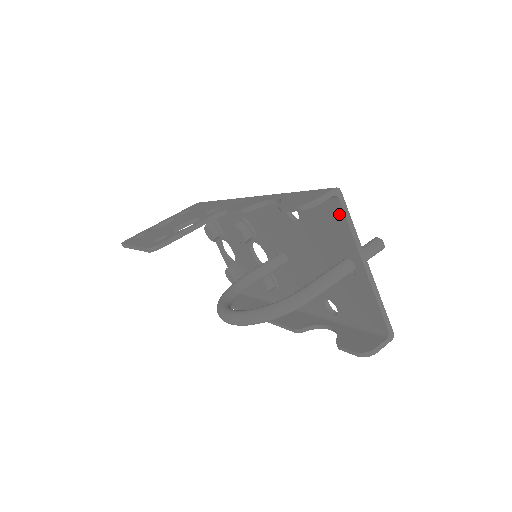
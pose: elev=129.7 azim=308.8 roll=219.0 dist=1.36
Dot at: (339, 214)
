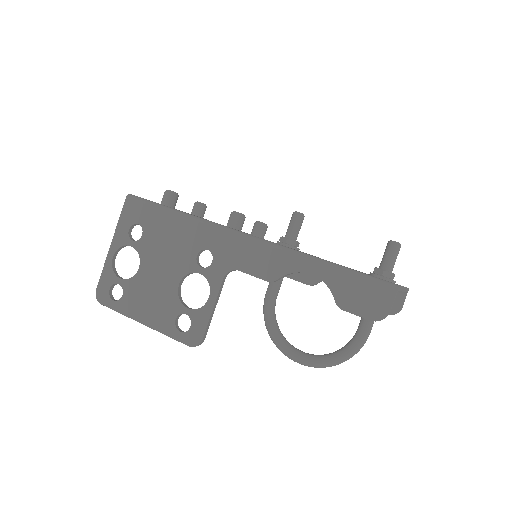
Dot at: occluded
